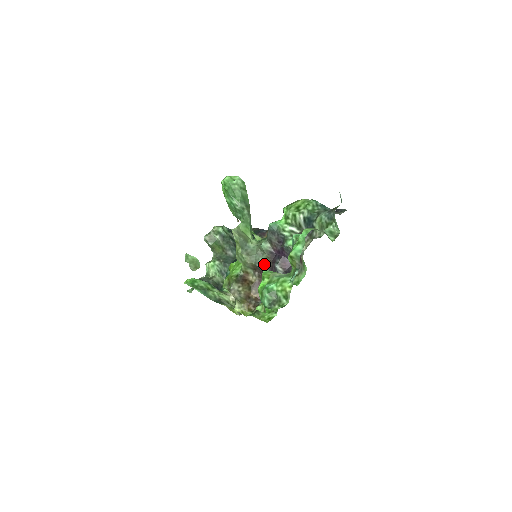
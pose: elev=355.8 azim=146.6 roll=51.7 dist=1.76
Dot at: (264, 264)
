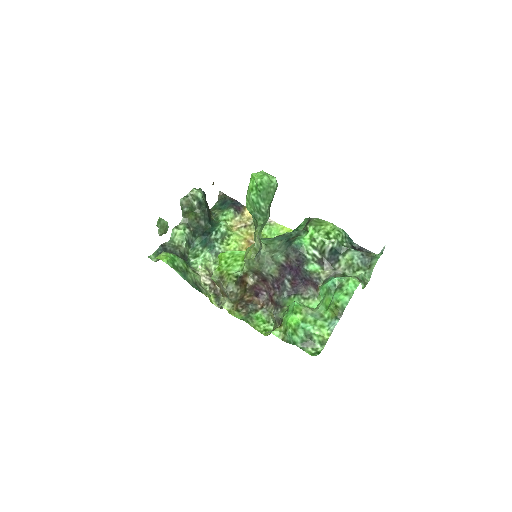
Dot at: (271, 274)
